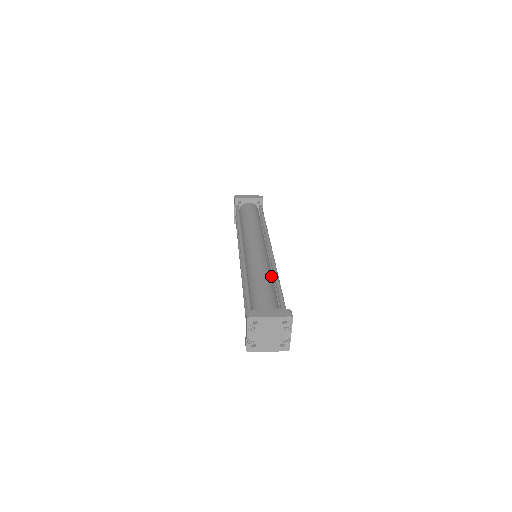
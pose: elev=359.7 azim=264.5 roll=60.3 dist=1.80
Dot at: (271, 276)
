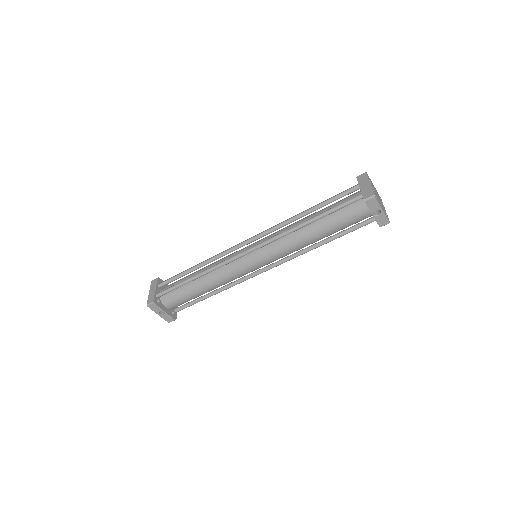
Dot at: occluded
